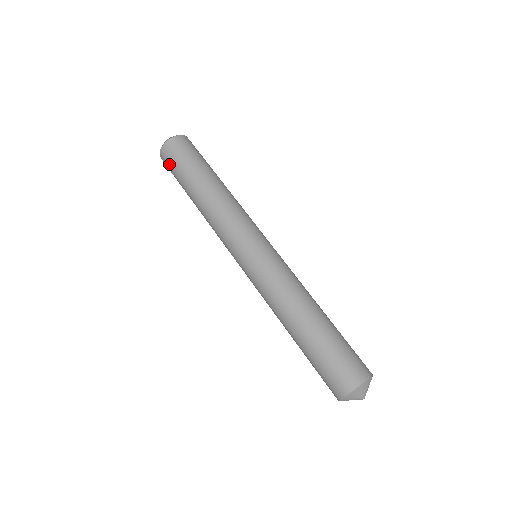
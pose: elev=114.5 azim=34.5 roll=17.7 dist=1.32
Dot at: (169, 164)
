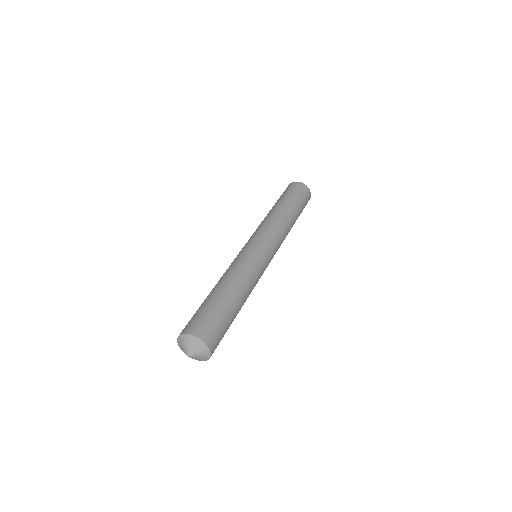
Dot at: (287, 189)
